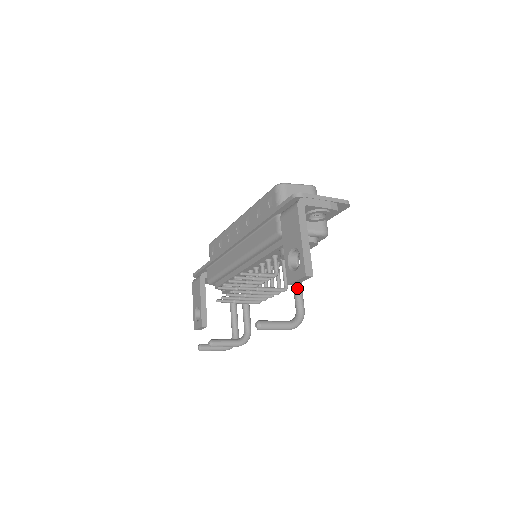
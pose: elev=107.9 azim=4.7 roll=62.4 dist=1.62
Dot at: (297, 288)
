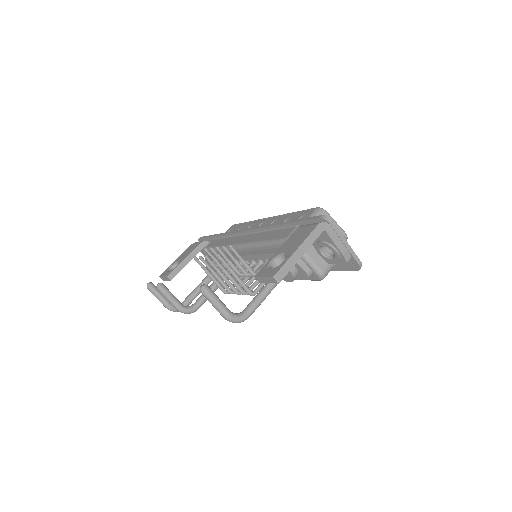
Dot at: (261, 295)
